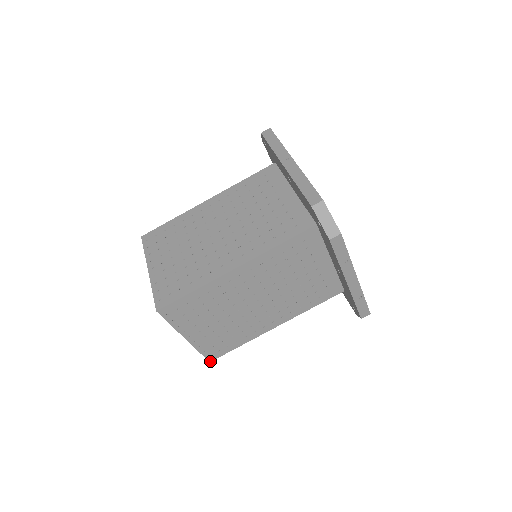
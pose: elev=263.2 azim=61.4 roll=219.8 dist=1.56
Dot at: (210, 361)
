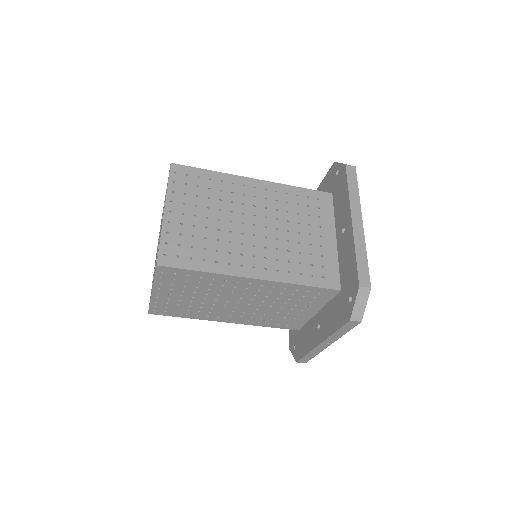
Dot at: occluded
